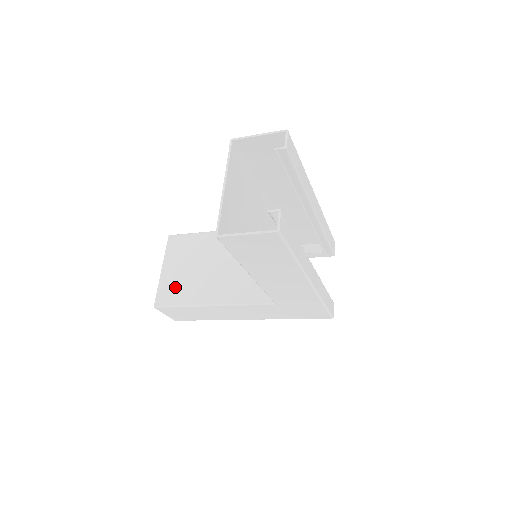
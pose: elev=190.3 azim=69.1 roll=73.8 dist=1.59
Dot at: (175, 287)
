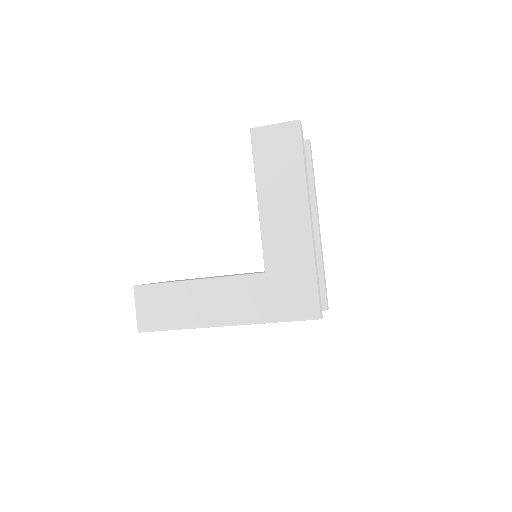
Dot at: occluded
